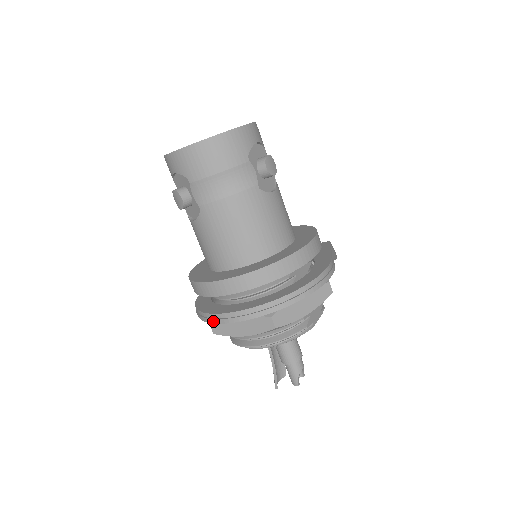
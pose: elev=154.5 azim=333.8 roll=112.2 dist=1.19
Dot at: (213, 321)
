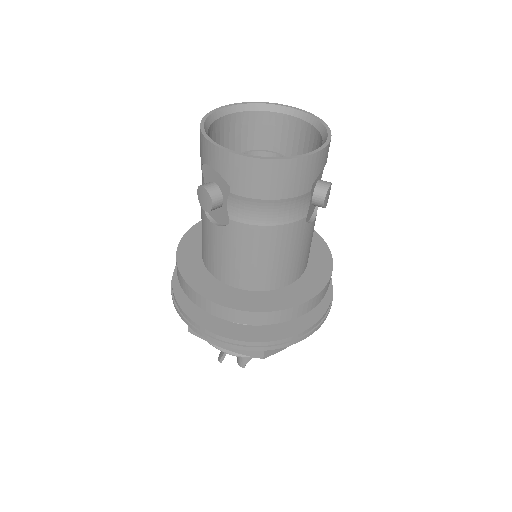
Dot at: (198, 332)
